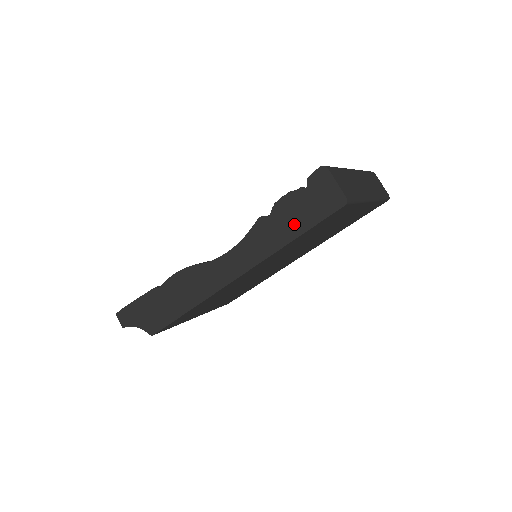
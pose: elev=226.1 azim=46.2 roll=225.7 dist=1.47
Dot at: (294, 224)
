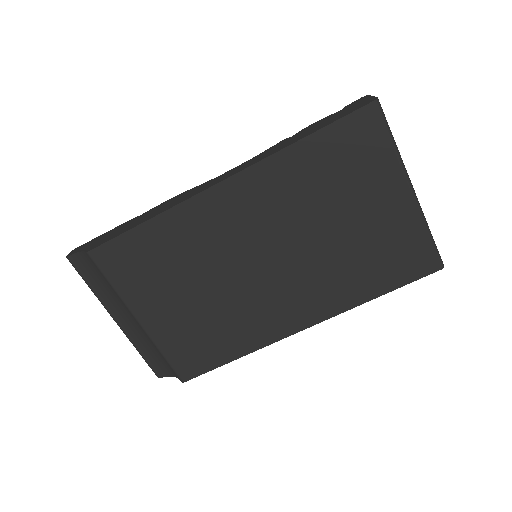
Dot at: (314, 129)
